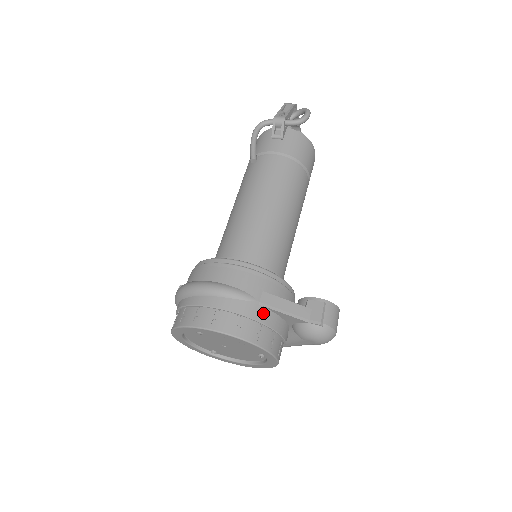
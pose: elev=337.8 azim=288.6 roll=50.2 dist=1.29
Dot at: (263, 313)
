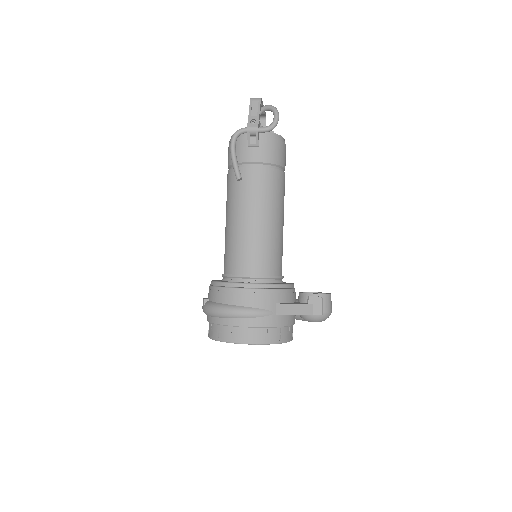
Dot at: (280, 320)
